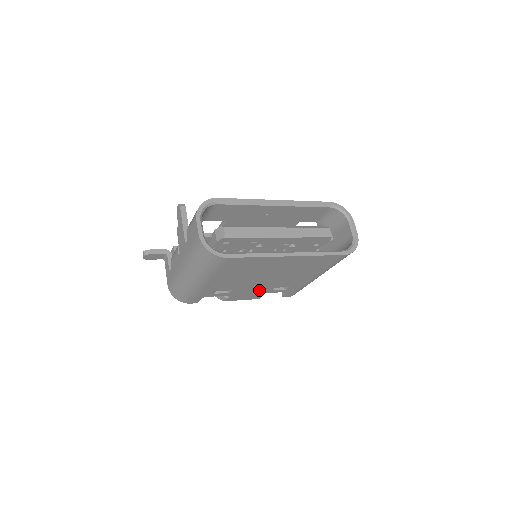
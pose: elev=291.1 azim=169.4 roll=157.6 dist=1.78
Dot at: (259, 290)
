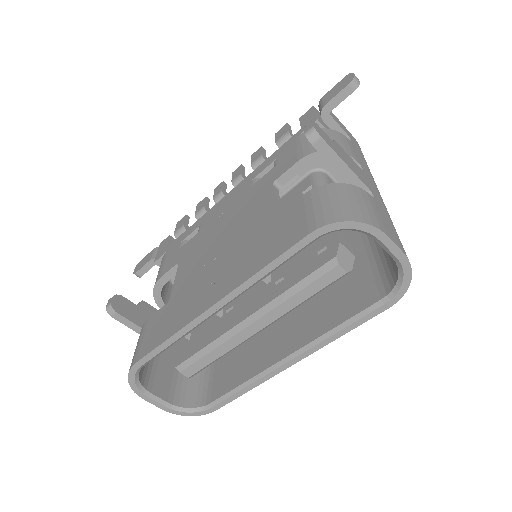
Dot at: occluded
